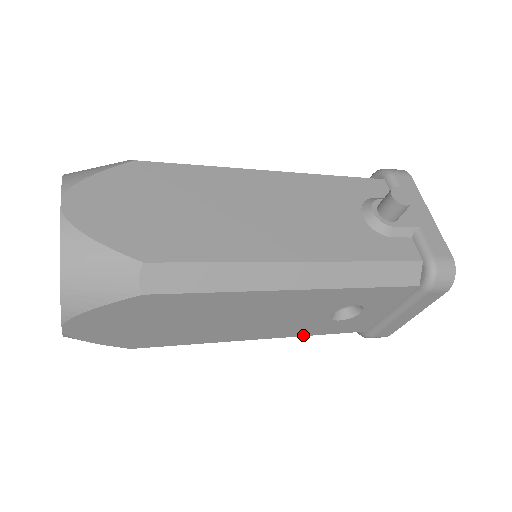
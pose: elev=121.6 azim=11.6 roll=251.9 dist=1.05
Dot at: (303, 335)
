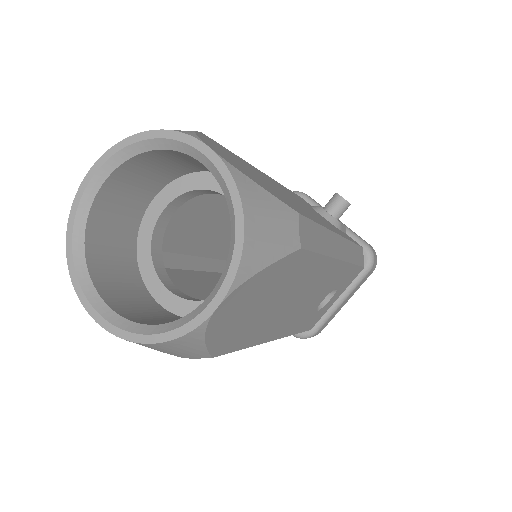
Dot at: (291, 334)
